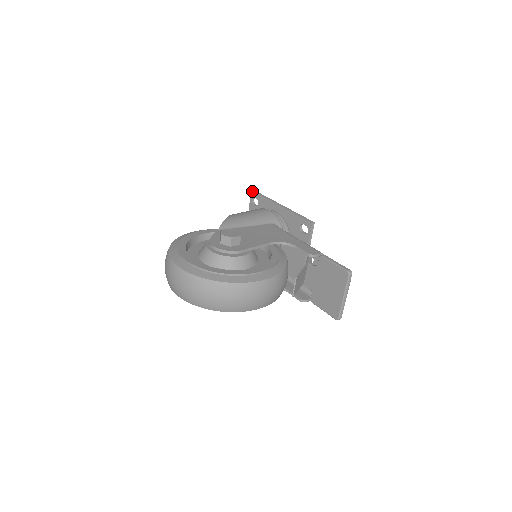
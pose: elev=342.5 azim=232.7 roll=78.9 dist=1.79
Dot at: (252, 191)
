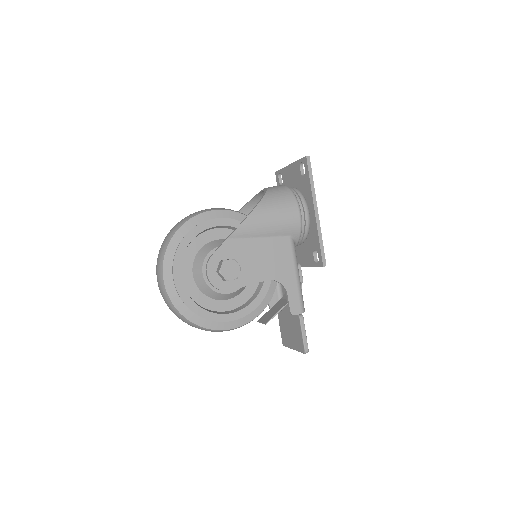
Dot at: (306, 159)
